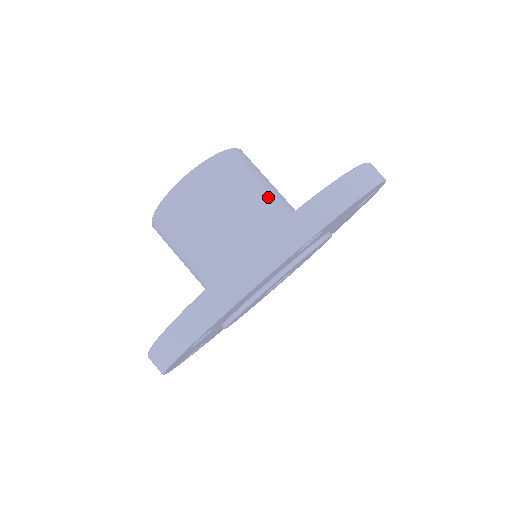
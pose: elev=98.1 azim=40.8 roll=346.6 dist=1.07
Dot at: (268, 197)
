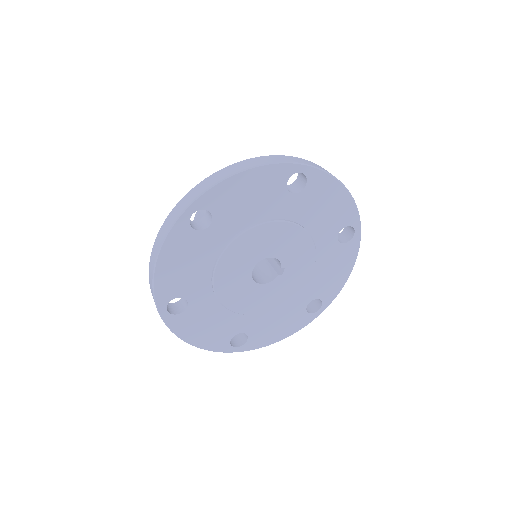
Dot at: occluded
